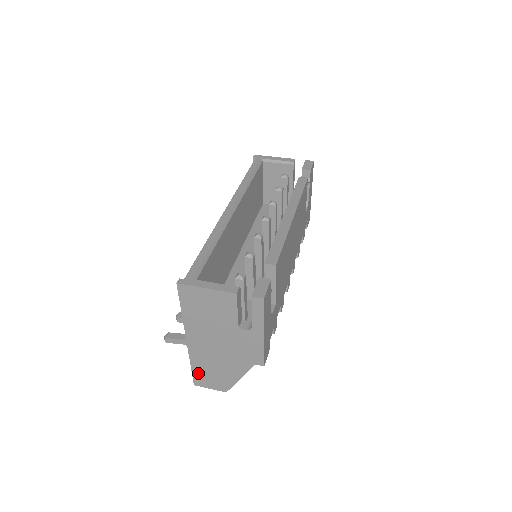
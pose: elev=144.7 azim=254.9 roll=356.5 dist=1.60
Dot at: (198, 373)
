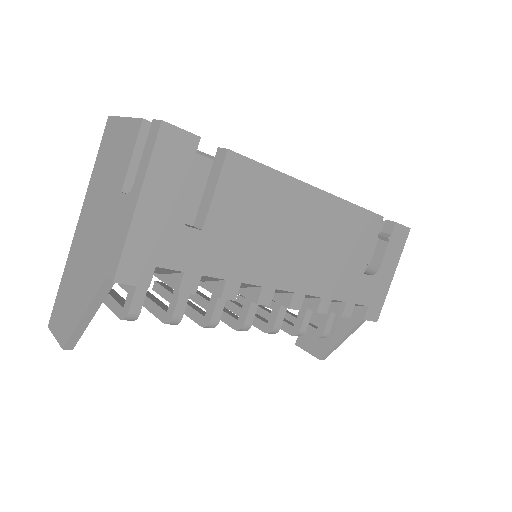
Dot at: (60, 298)
